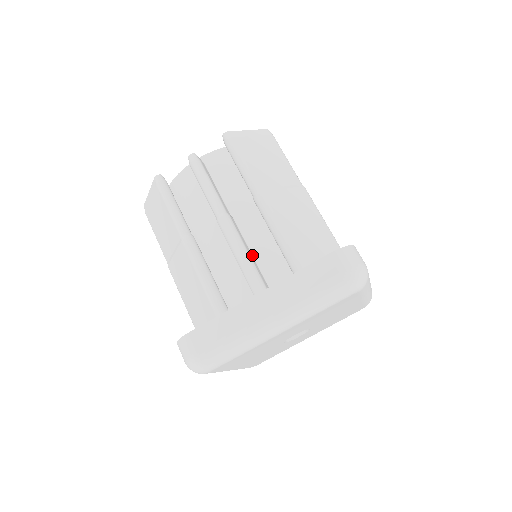
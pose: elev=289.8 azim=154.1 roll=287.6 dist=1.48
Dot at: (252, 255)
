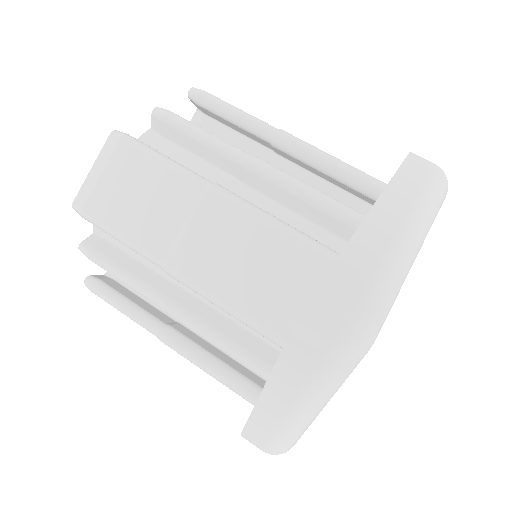
Dot at: occluded
